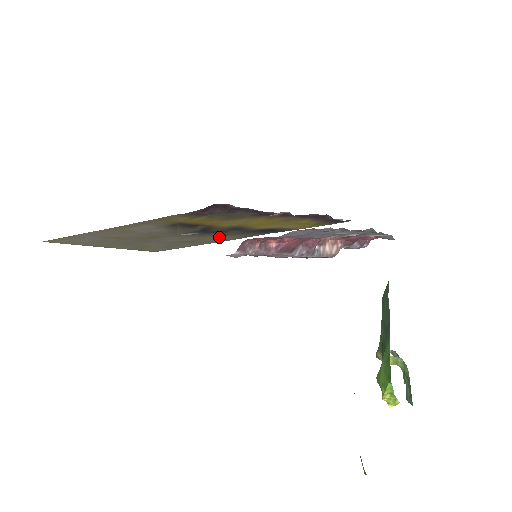
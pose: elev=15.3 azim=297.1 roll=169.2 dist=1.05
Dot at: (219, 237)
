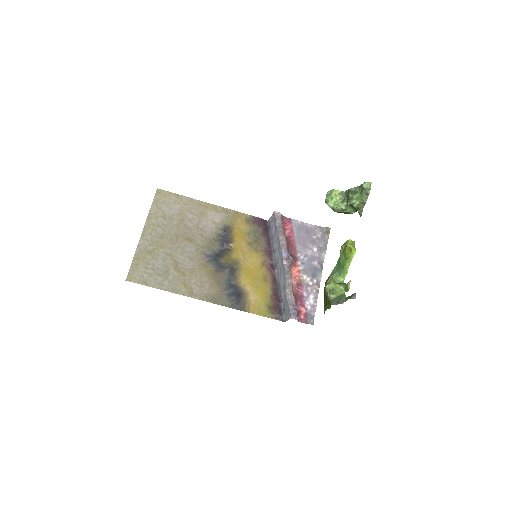
Dot at: (204, 281)
